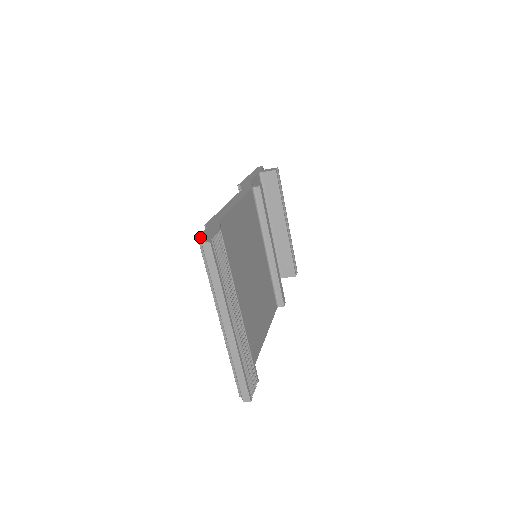
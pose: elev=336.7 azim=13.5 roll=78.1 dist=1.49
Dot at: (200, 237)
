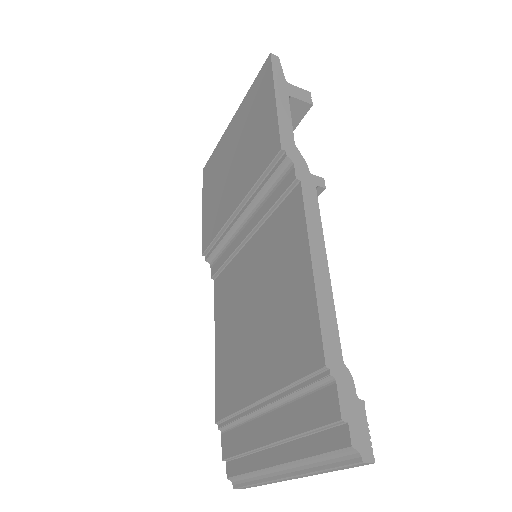
Dot at: (341, 422)
